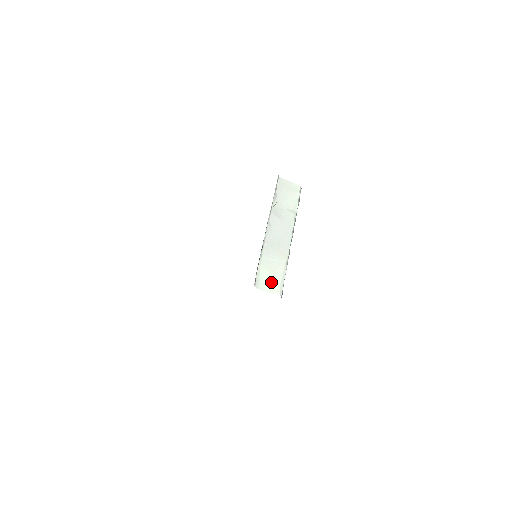
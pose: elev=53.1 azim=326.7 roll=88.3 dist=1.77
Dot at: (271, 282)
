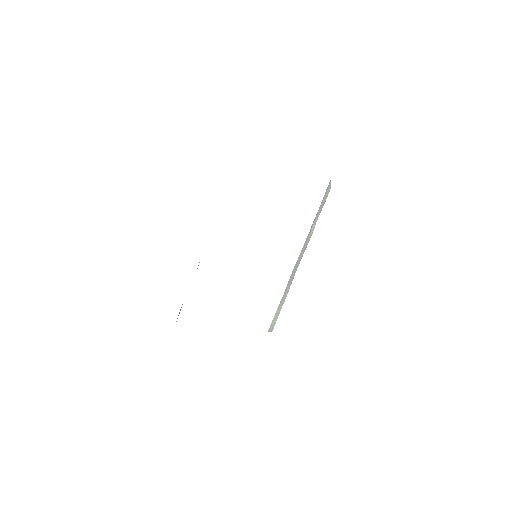
Dot at: (275, 320)
